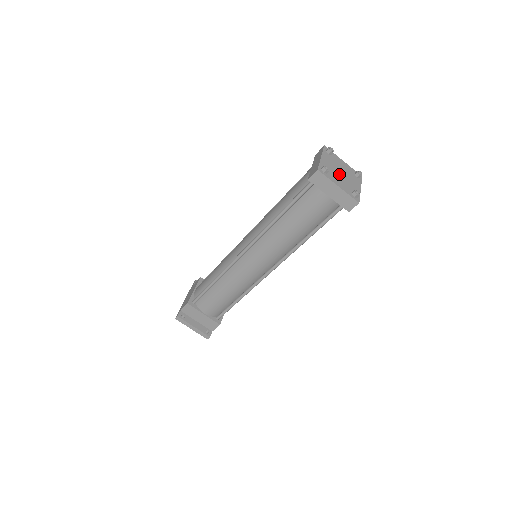
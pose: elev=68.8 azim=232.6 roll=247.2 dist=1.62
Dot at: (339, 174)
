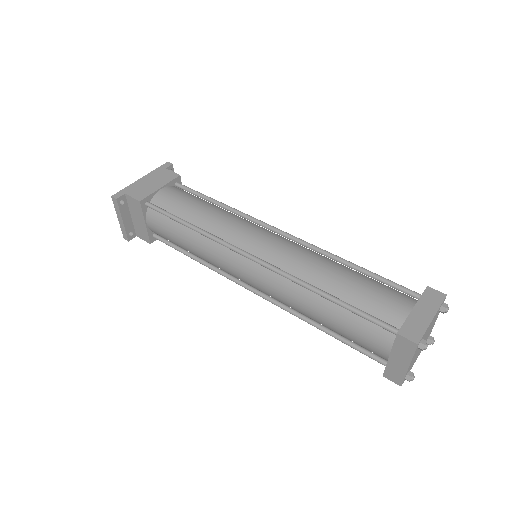
Dot at: occluded
